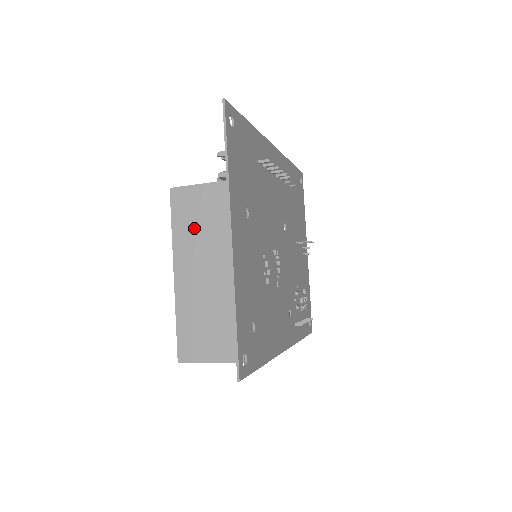
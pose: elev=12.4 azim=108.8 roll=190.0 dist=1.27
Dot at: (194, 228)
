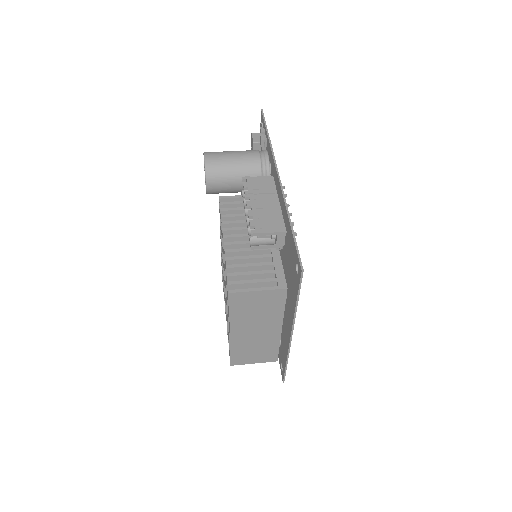
Dot at: (249, 313)
